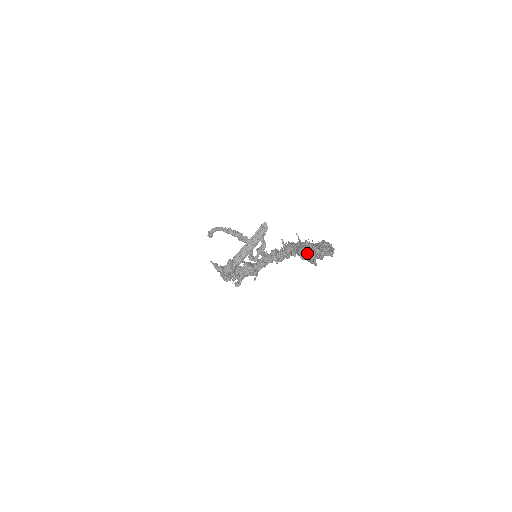
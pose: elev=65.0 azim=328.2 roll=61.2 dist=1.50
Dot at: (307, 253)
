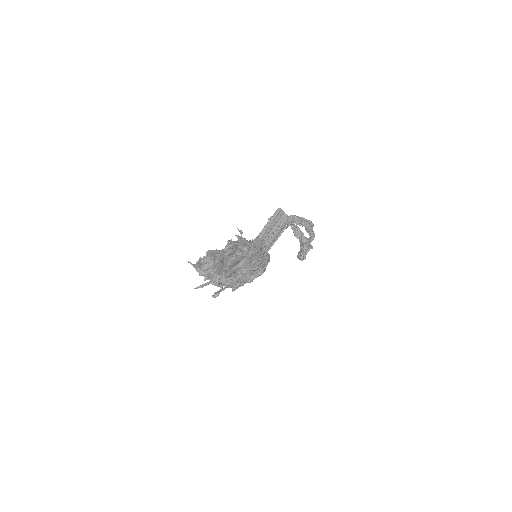
Dot at: occluded
